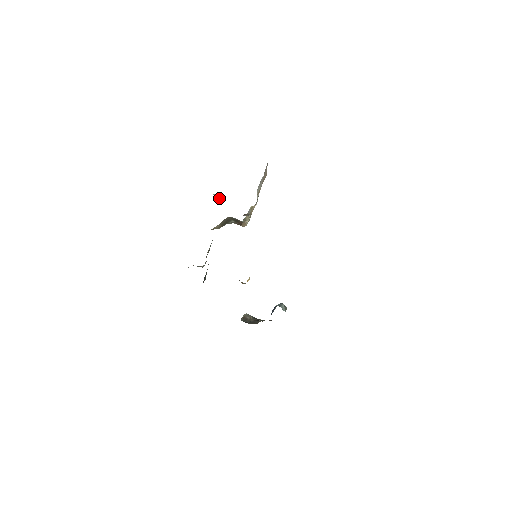
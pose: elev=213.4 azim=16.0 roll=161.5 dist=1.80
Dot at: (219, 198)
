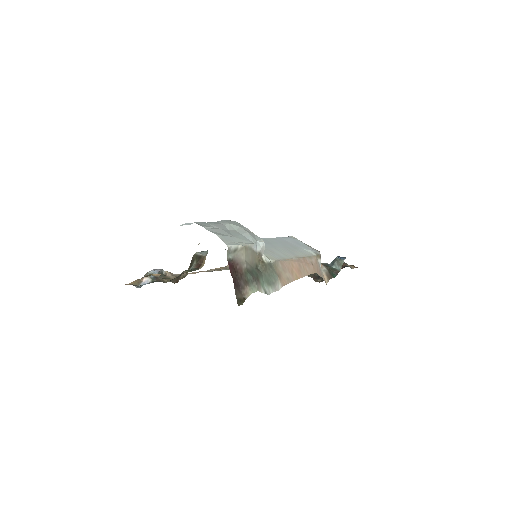
Dot at: (146, 282)
